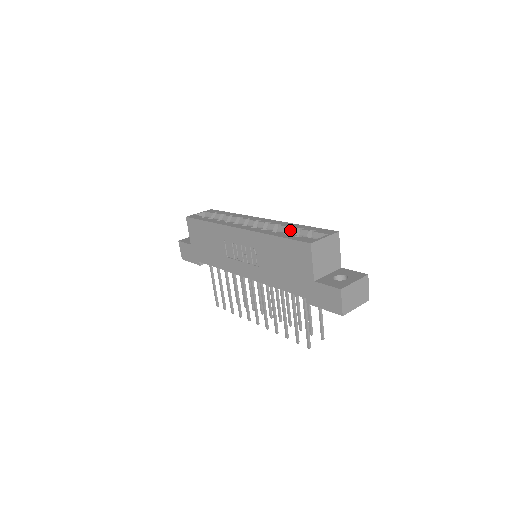
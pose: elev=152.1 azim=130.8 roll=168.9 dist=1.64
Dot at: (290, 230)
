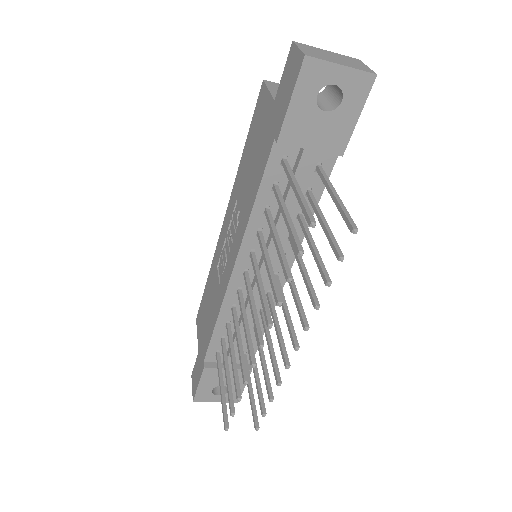
Dot at: occluded
